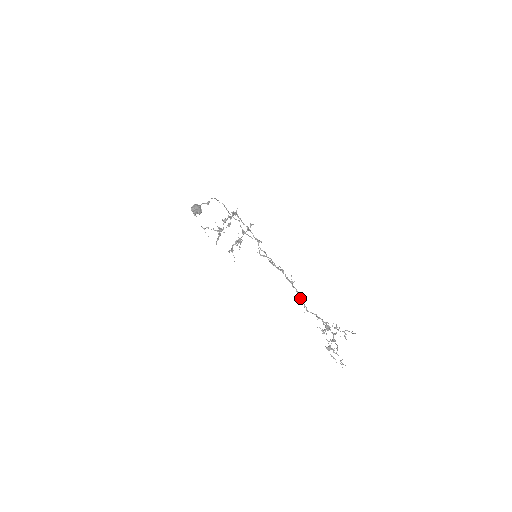
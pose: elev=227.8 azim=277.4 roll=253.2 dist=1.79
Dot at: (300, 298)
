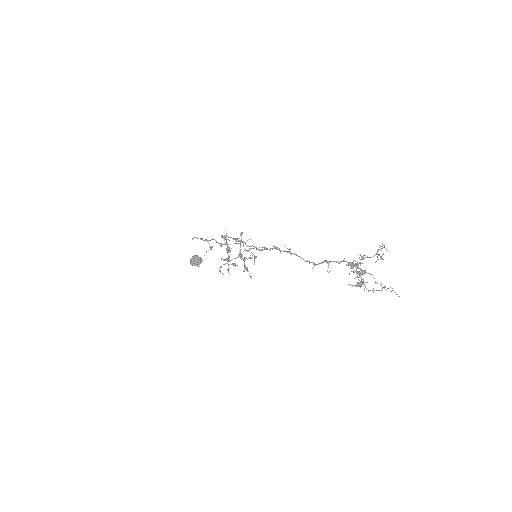
Dot at: occluded
